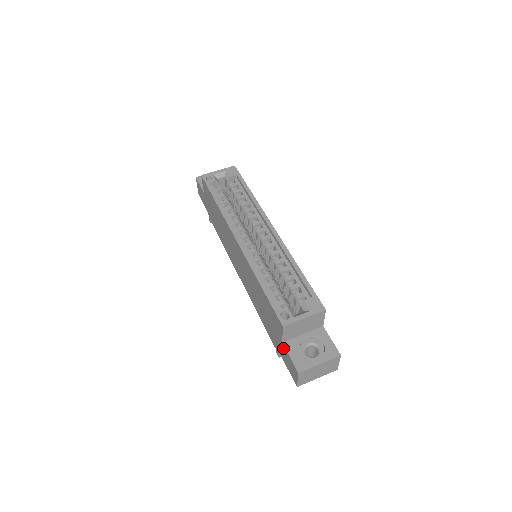
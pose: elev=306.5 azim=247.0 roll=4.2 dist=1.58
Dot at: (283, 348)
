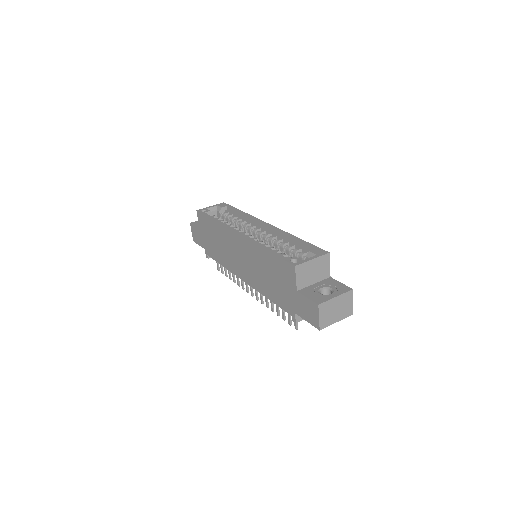
Dot at: (299, 298)
